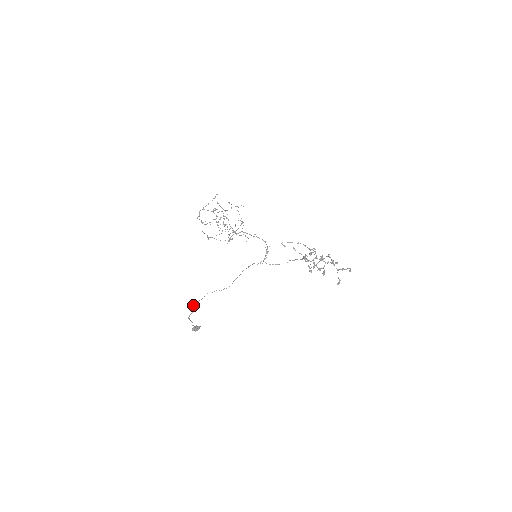
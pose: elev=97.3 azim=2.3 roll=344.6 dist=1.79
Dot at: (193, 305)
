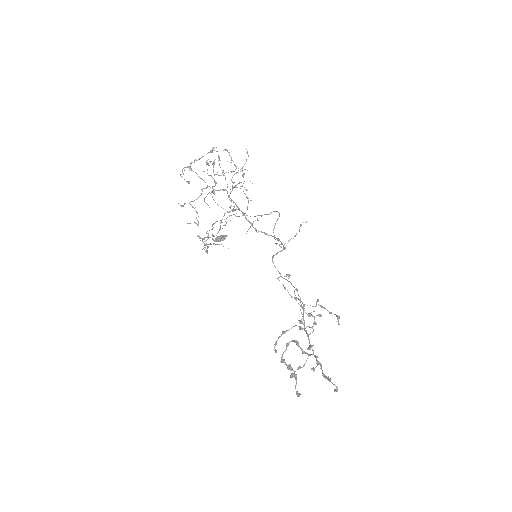
Dot at: occluded
